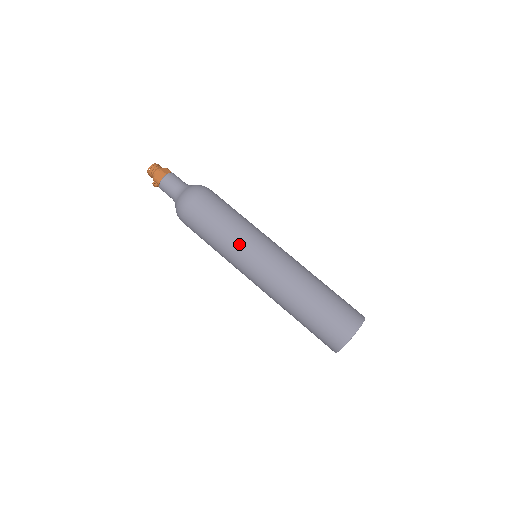
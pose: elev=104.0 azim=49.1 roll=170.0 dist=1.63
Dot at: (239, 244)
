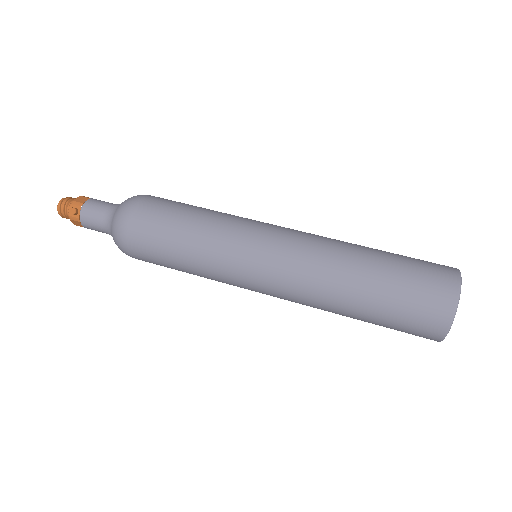
Dot at: (235, 219)
